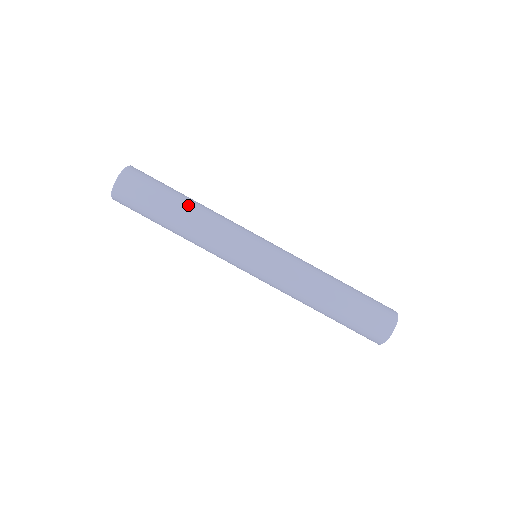
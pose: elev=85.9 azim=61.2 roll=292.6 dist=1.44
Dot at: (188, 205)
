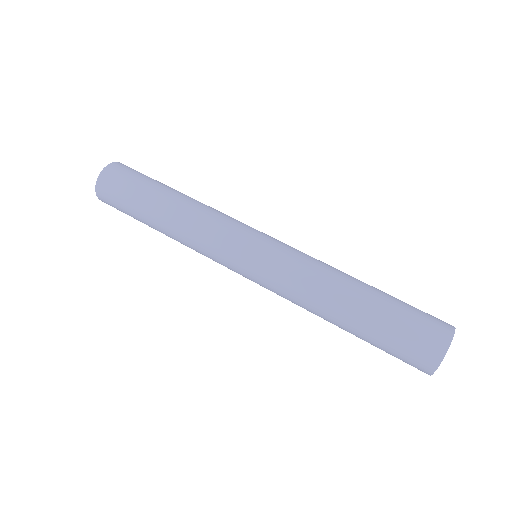
Dot at: occluded
